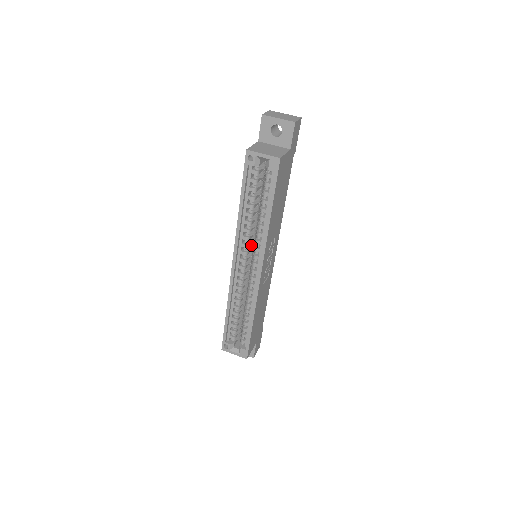
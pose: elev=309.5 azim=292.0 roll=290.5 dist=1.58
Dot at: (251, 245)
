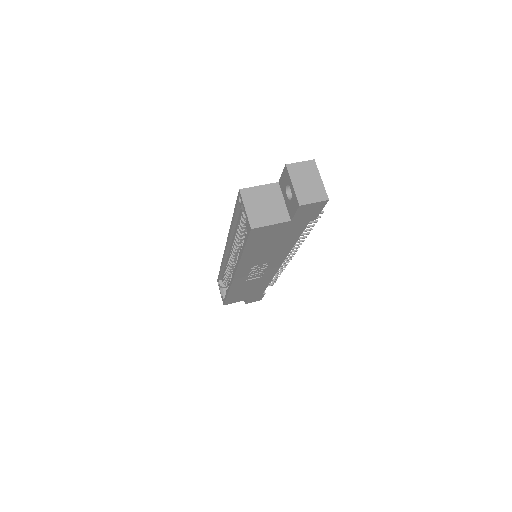
Dot at: occluded
